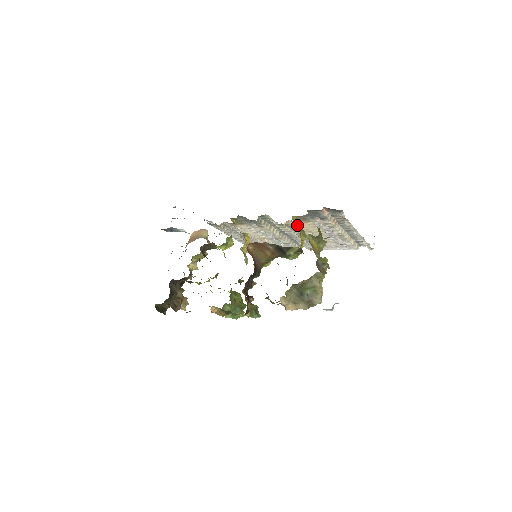
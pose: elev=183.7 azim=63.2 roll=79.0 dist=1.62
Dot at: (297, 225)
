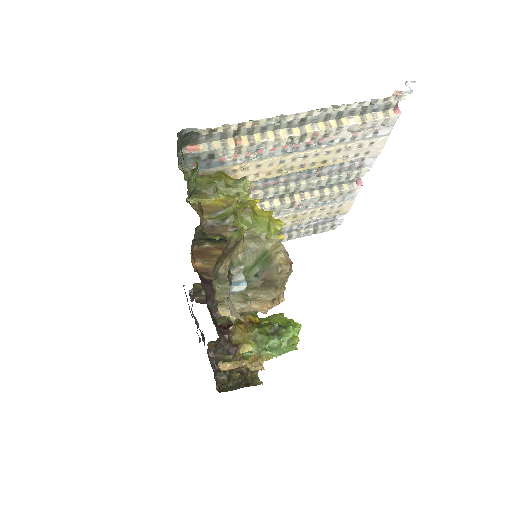
Dot at: occluded
